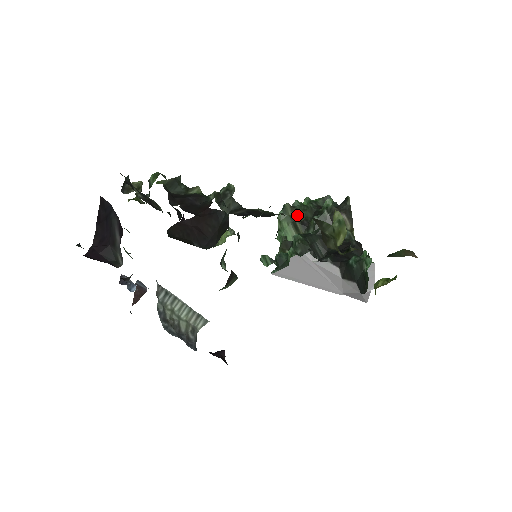
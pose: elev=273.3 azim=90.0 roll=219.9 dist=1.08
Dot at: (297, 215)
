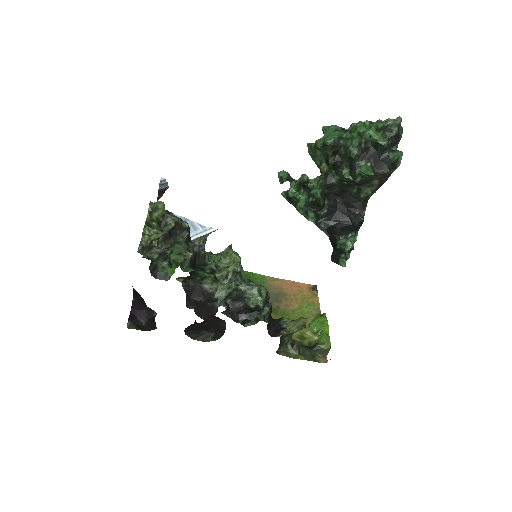
Dot at: (336, 151)
